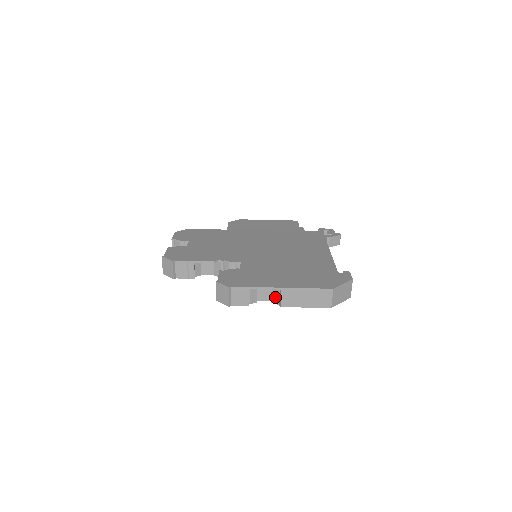
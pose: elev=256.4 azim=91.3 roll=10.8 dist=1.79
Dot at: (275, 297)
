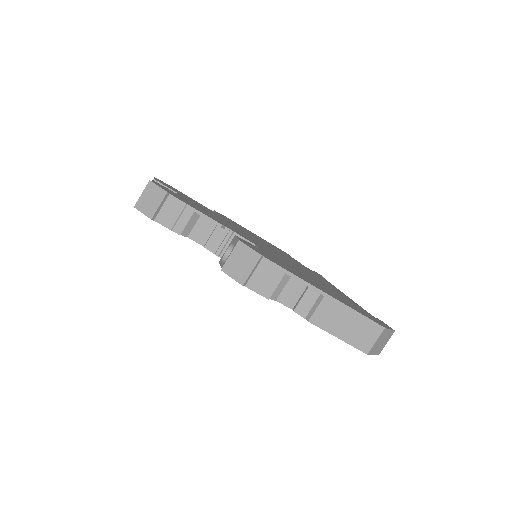
Dot at: (305, 305)
